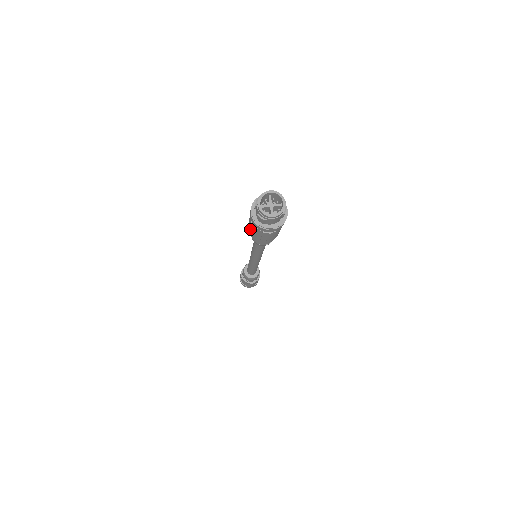
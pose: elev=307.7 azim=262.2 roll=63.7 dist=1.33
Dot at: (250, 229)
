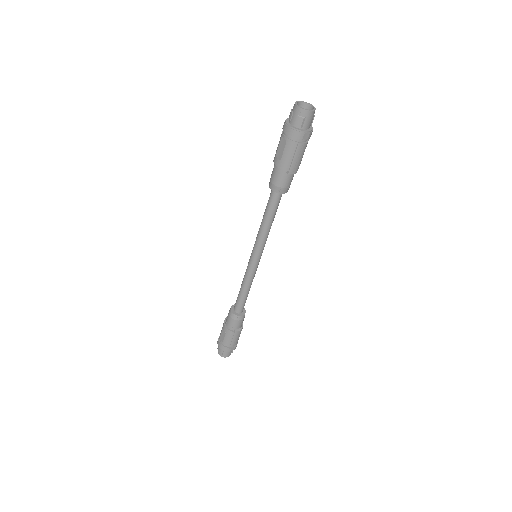
Dot at: (281, 157)
